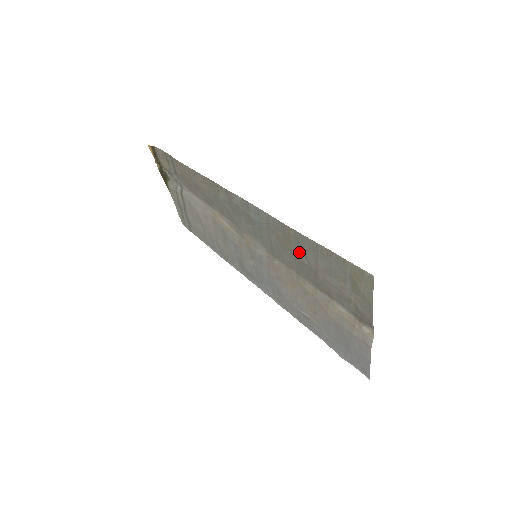
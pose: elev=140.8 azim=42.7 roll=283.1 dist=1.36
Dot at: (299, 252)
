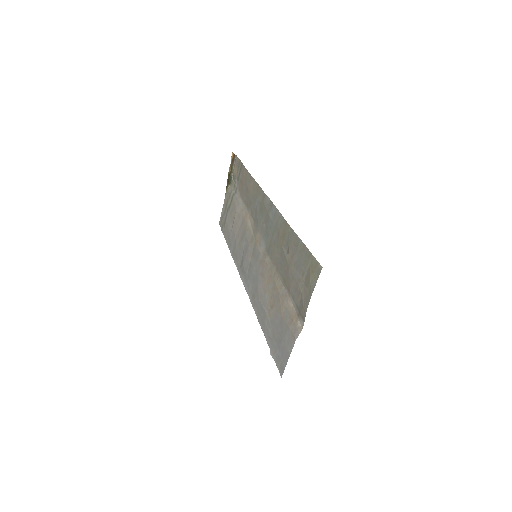
Dot at: (286, 248)
